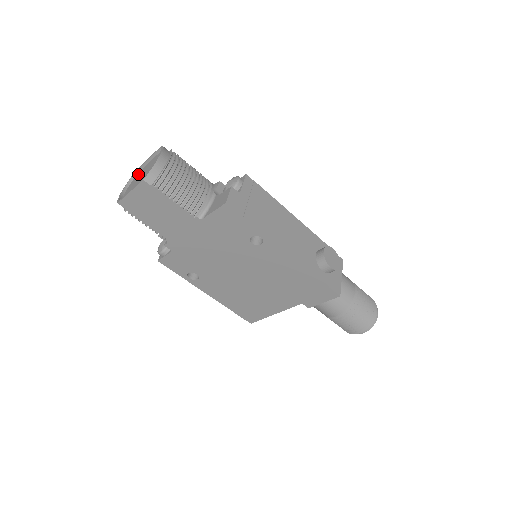
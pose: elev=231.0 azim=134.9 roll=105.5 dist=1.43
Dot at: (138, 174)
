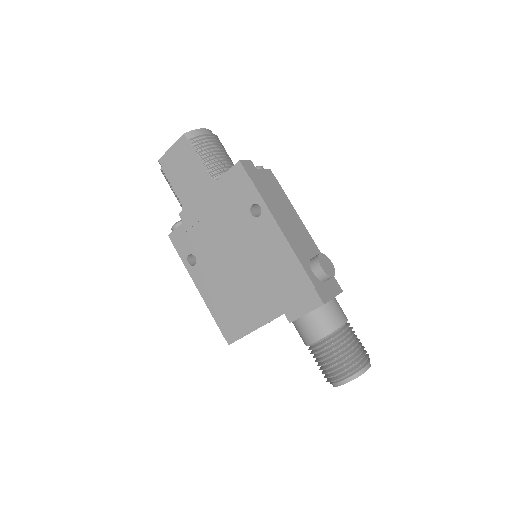
Dot at: occluded
